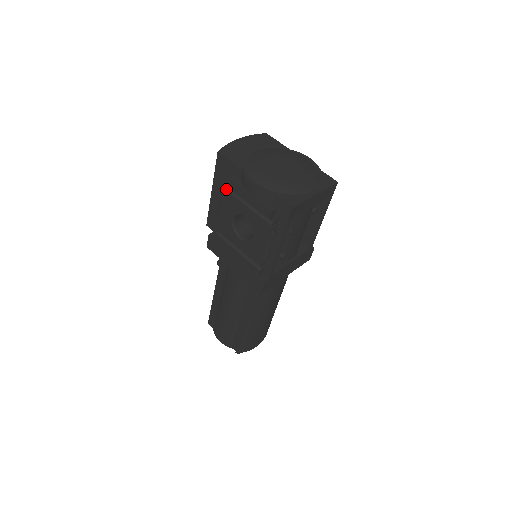
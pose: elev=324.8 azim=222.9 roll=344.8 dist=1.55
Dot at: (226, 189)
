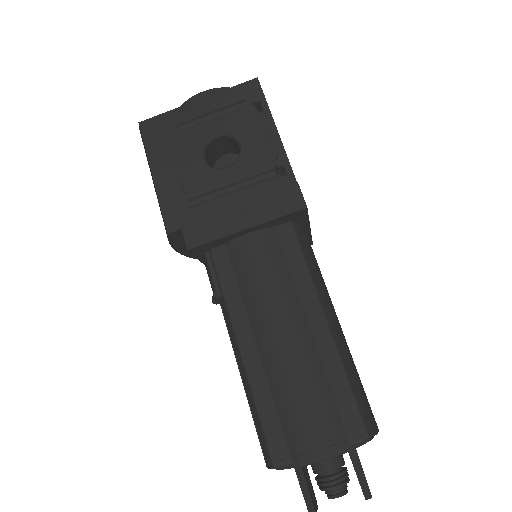
Dot at: (173, 135)
